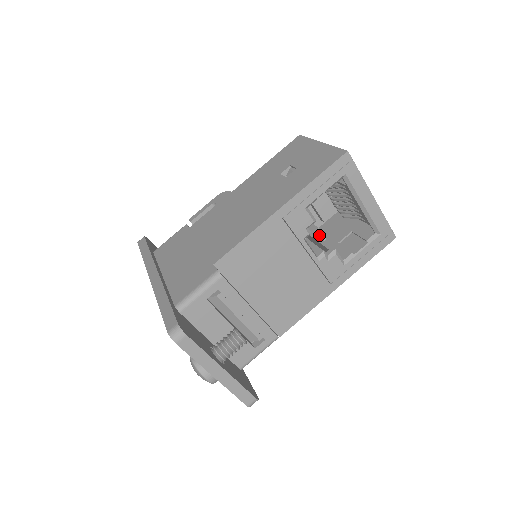
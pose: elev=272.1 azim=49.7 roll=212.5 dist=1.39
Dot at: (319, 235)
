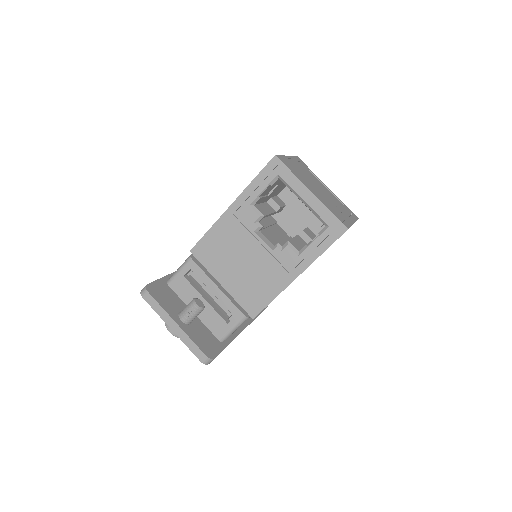
Dot at: (304, 237)
